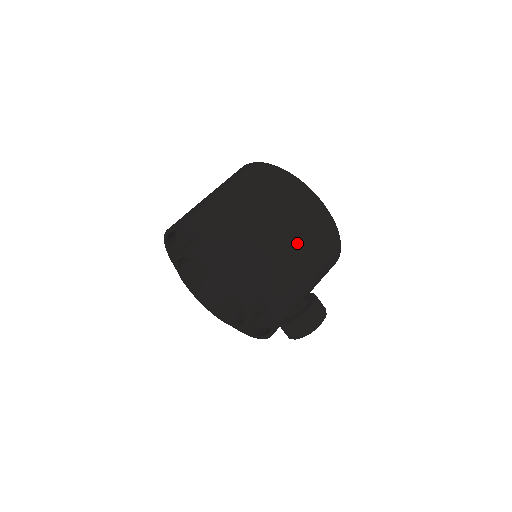
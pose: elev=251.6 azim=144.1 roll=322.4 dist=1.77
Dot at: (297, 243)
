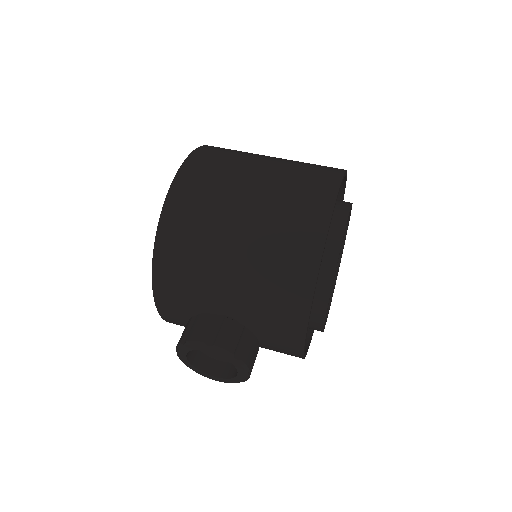
Dot at: (262, 184)
